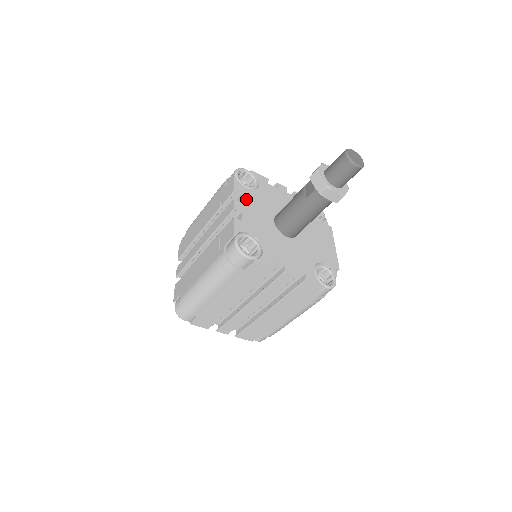
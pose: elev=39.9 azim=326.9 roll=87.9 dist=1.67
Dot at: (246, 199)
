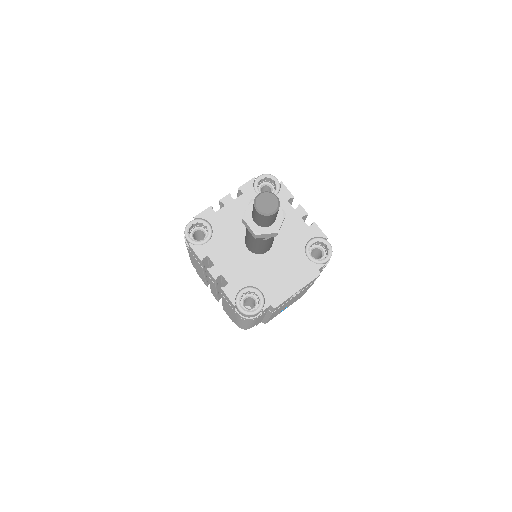
Dot at: (242, 200)
